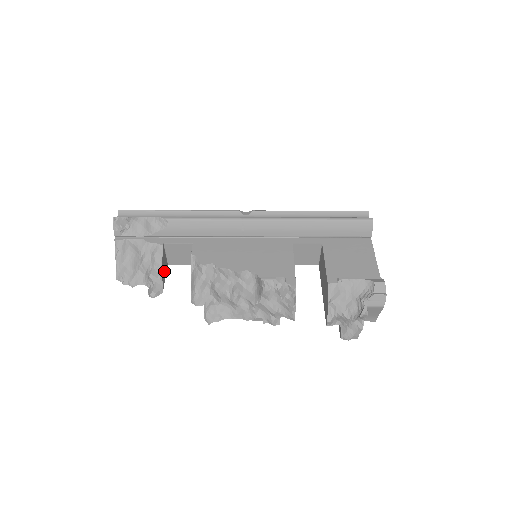
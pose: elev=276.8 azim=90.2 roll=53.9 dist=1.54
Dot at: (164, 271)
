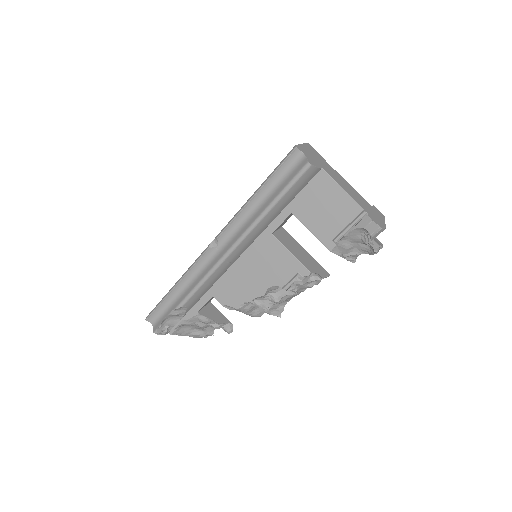
Dot at: (217, 315)
